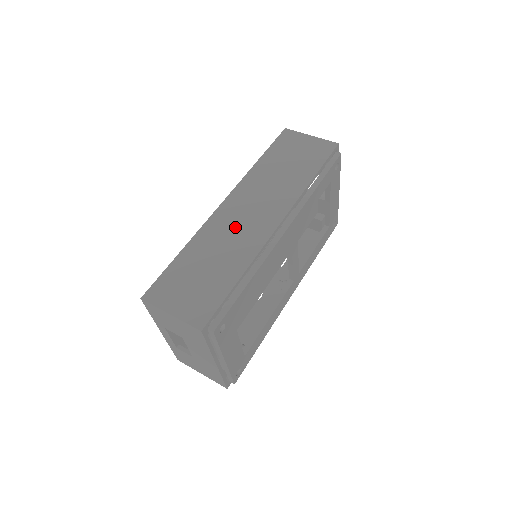
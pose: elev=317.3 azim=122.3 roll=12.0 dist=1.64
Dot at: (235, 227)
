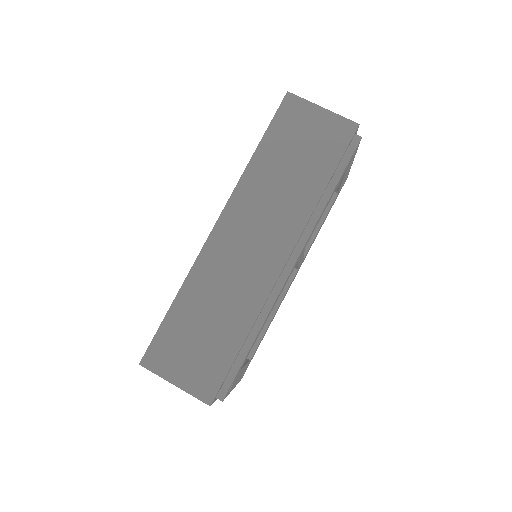
Dot at: (234, 266)
